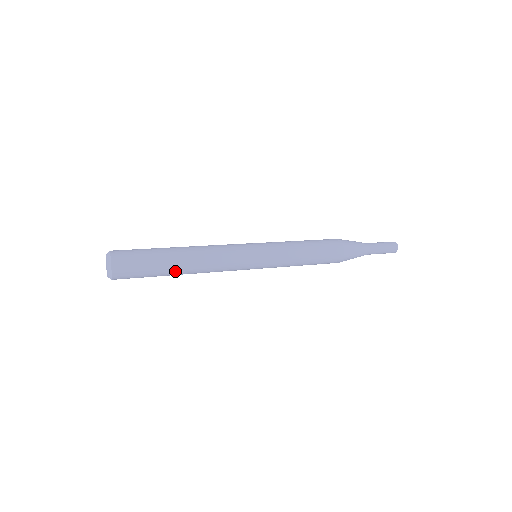
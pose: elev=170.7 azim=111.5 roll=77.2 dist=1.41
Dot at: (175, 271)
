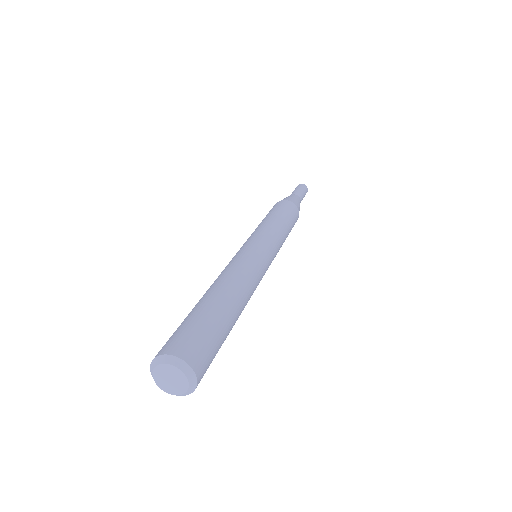
Dot at: occluded
